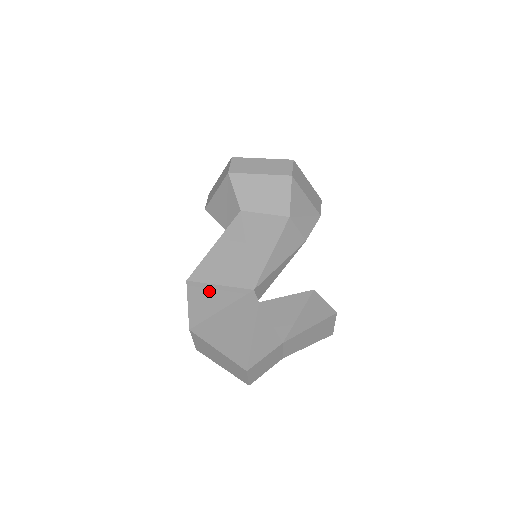
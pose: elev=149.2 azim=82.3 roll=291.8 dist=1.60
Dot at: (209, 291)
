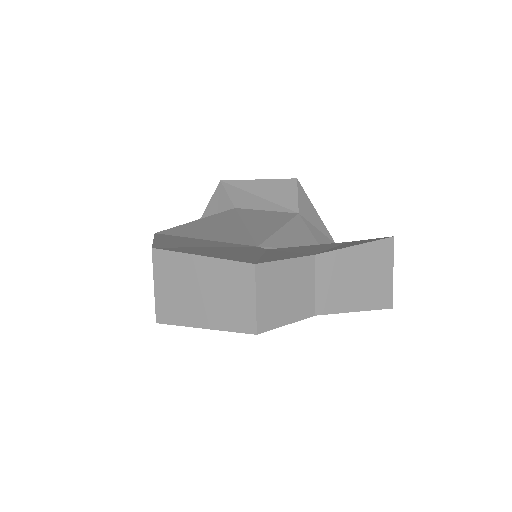
Dot at: (189, 239)
